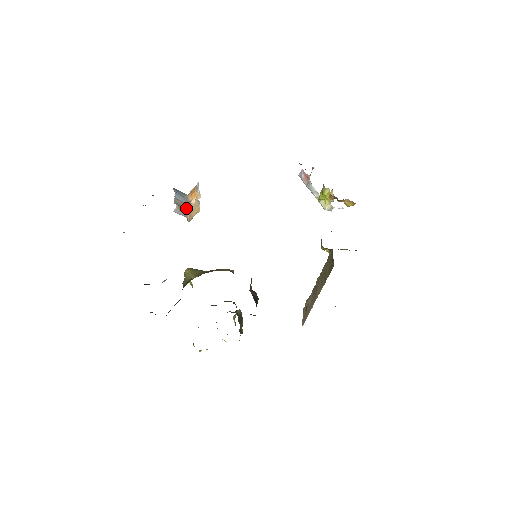
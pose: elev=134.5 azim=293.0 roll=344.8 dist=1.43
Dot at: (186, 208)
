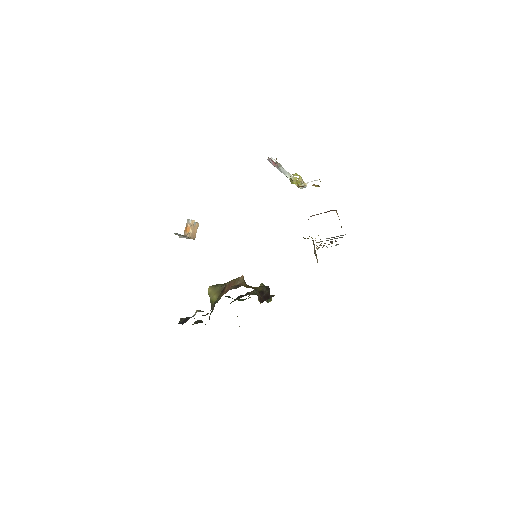
Dot at: occluded
